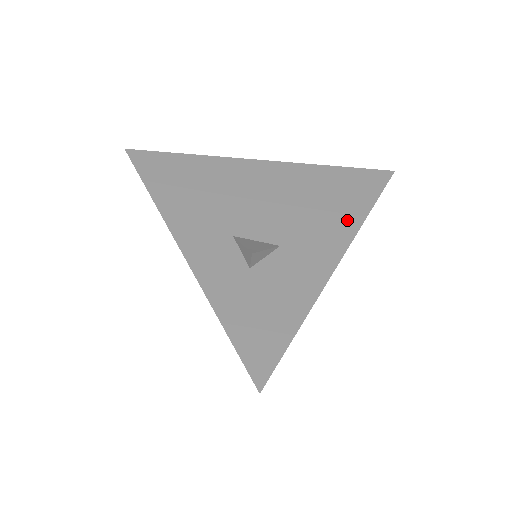
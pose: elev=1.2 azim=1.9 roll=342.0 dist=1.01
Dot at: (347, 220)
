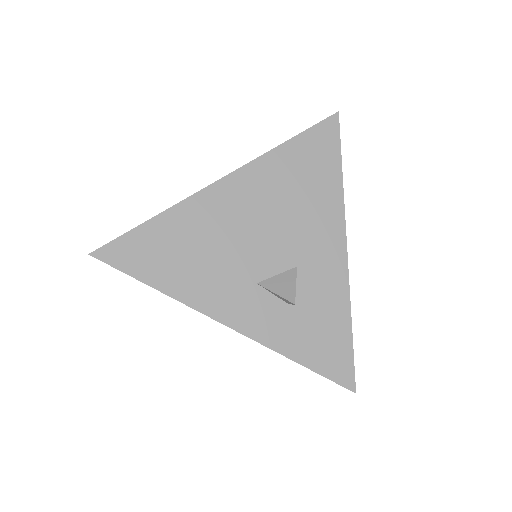
Dot at: (330, 202)
